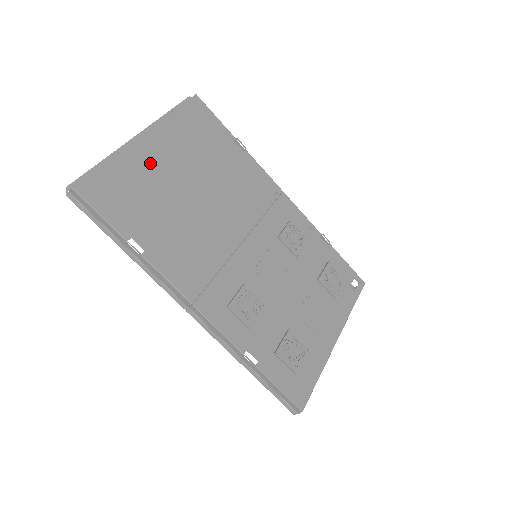
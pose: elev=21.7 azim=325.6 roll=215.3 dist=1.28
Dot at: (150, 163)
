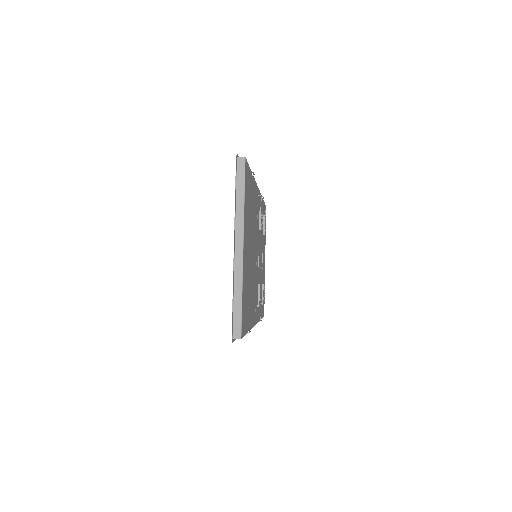
Dot at: (246, 265)
